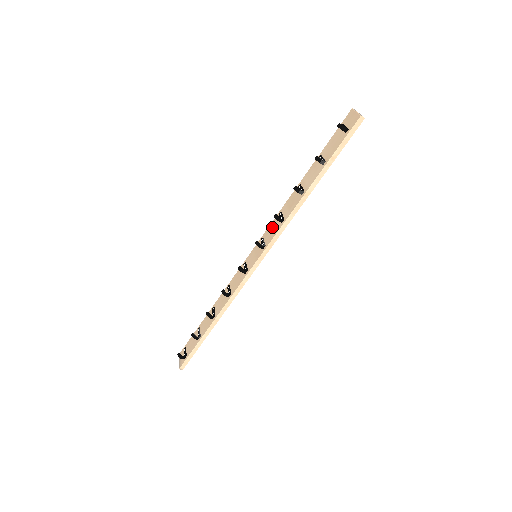
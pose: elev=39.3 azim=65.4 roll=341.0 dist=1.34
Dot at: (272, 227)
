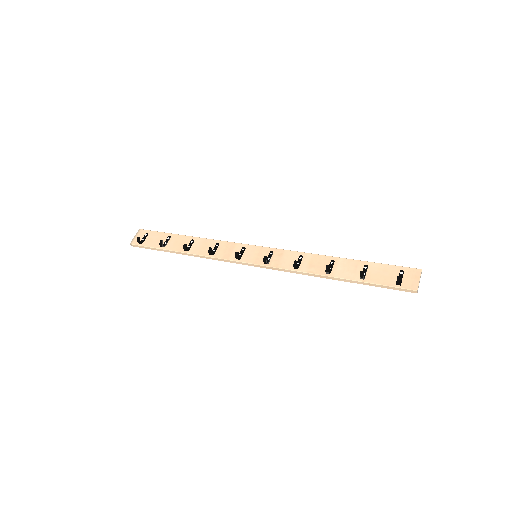
Dot at: (287, 256)
